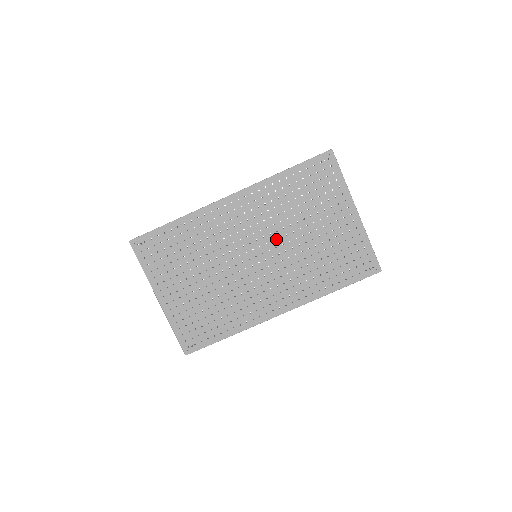
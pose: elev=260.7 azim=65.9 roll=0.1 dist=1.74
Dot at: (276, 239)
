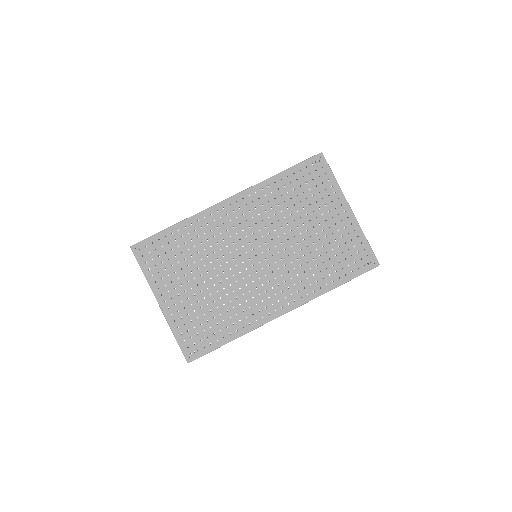
Dot at: (275, 238)
